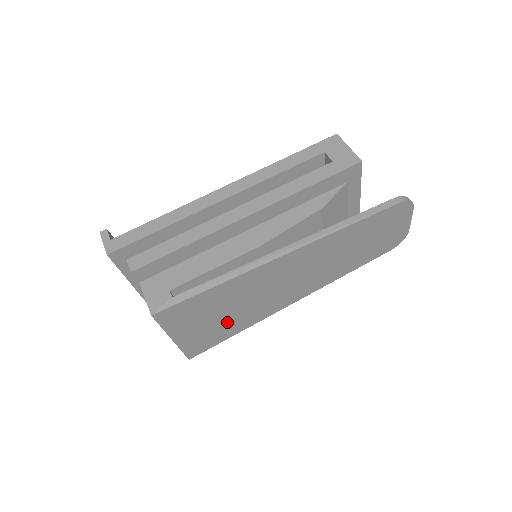
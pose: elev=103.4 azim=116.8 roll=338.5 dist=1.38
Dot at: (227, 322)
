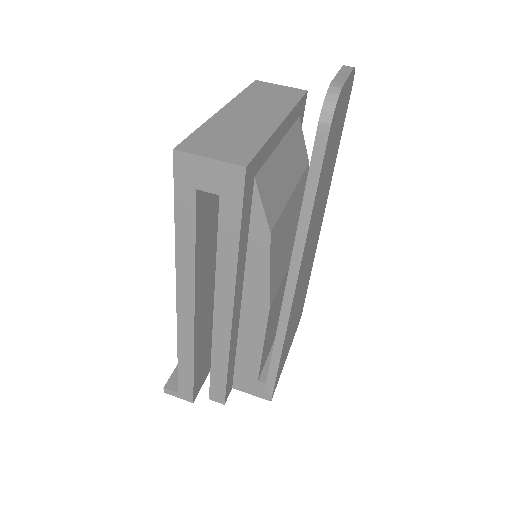
Dot at: (300, 304)
